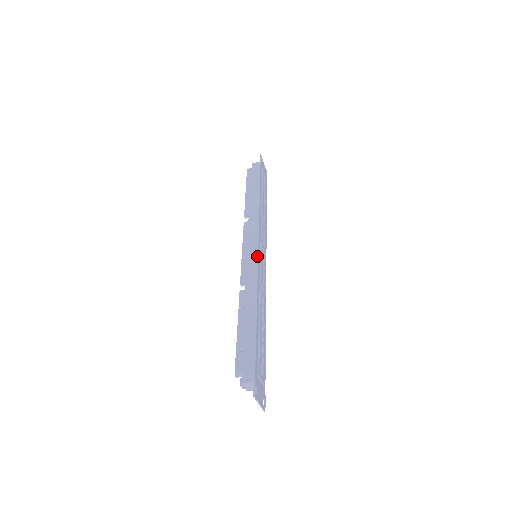
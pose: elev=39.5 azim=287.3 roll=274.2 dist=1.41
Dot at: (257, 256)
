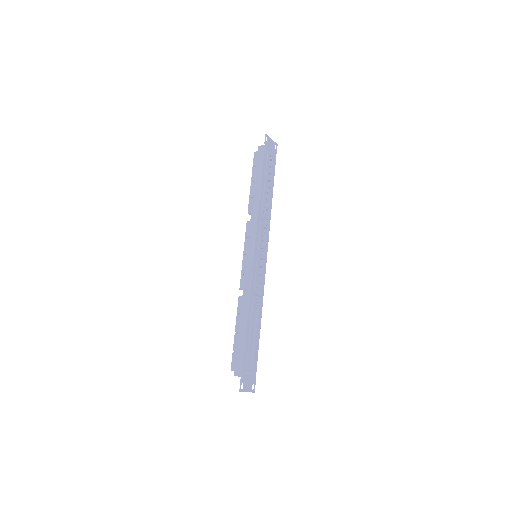
Dot at: (252, 265)
